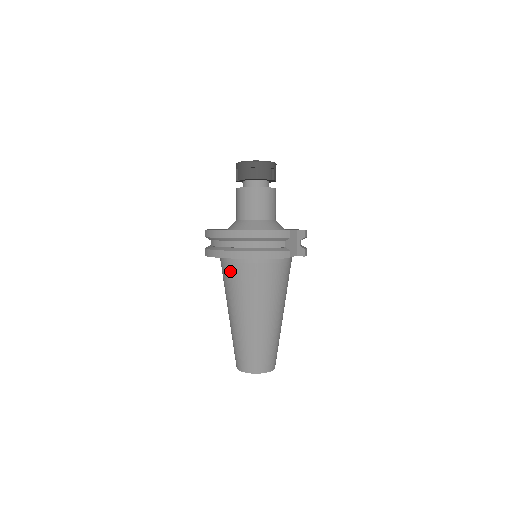
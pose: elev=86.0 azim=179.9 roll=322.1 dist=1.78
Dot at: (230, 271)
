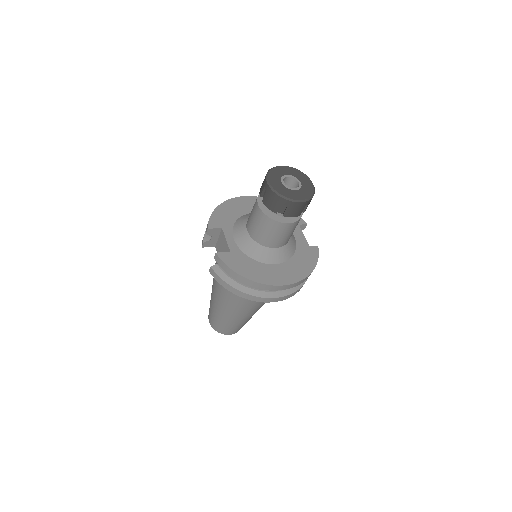
Dot at: occluded
